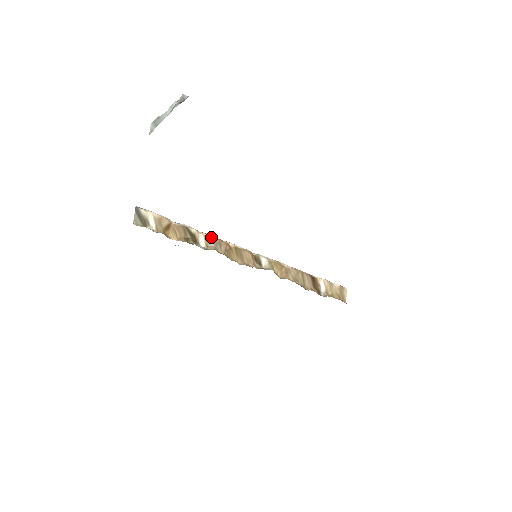
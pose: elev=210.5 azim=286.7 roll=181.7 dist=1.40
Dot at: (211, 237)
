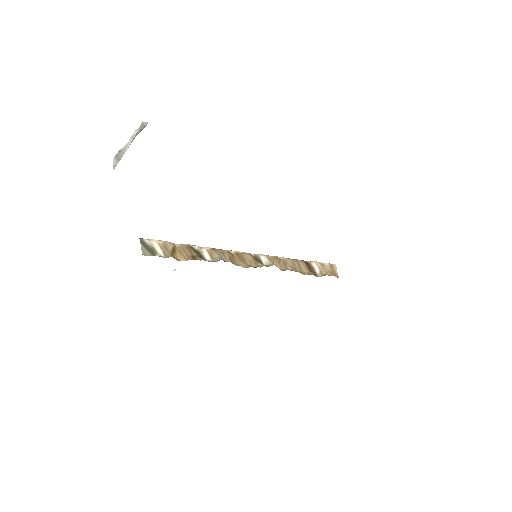
Dot at: (213, 249)
